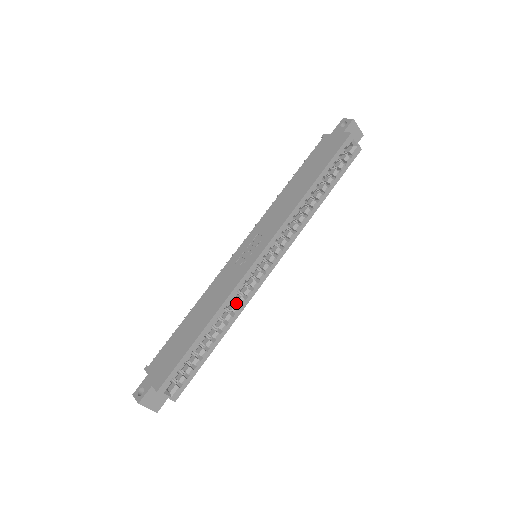
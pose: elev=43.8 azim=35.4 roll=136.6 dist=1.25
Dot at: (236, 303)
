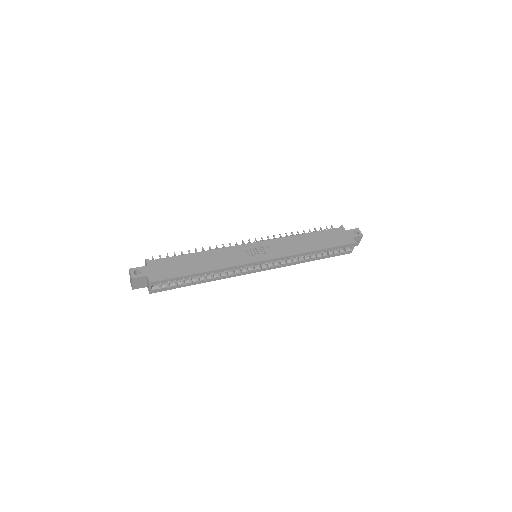
Dot at: (226, 272)
